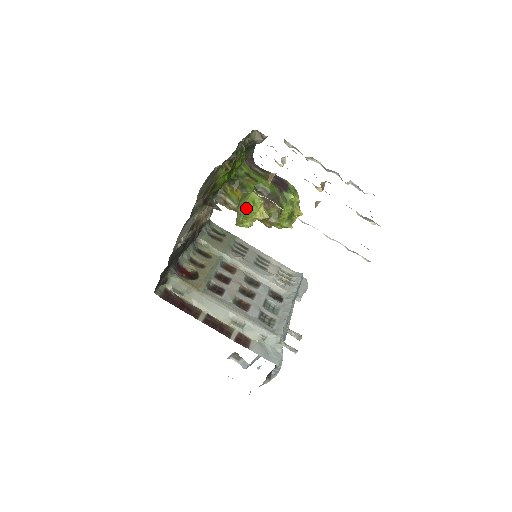
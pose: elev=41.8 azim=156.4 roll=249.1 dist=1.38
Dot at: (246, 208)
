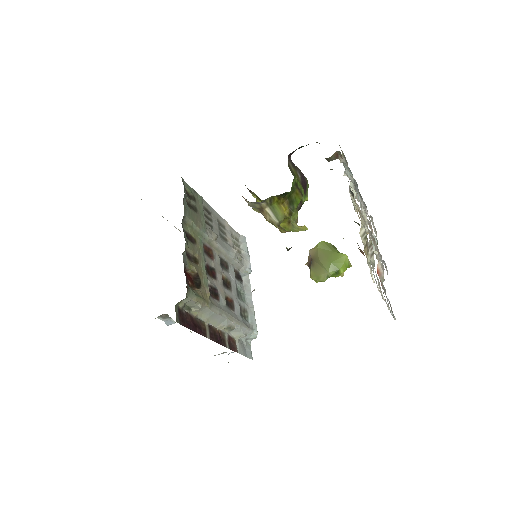
Dot at: (338, 274)
